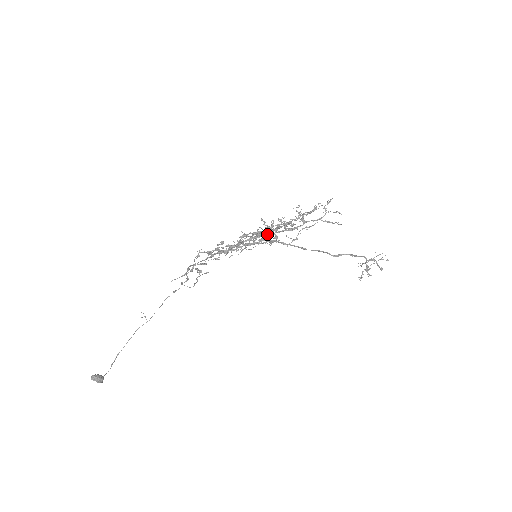
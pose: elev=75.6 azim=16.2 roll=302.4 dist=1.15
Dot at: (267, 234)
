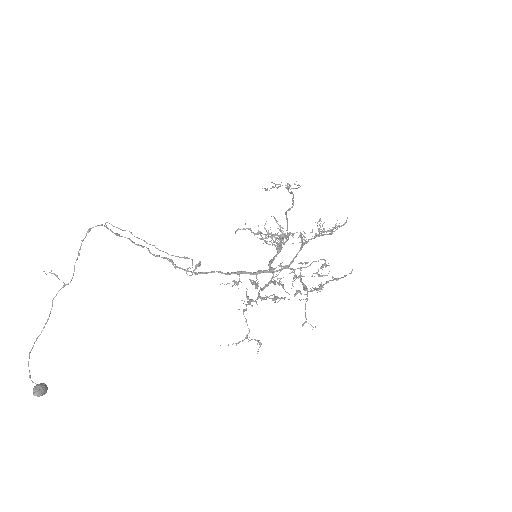
Dot at: occluded
